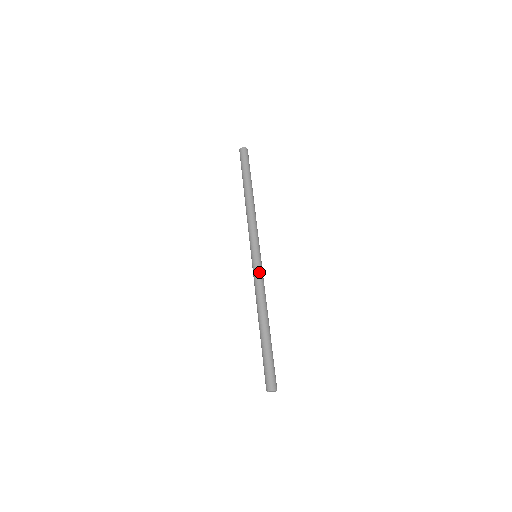
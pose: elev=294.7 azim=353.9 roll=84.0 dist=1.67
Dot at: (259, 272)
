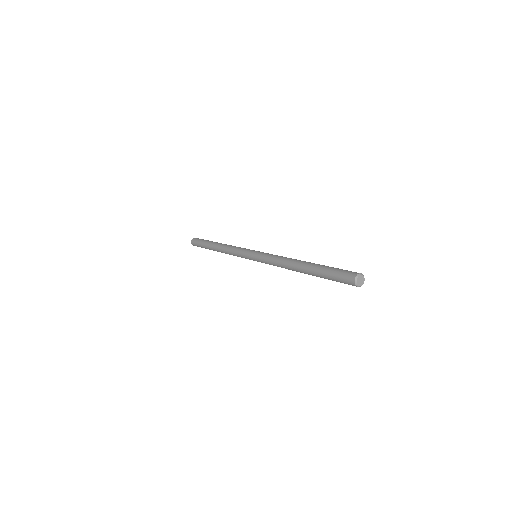
Dot at: occluded
